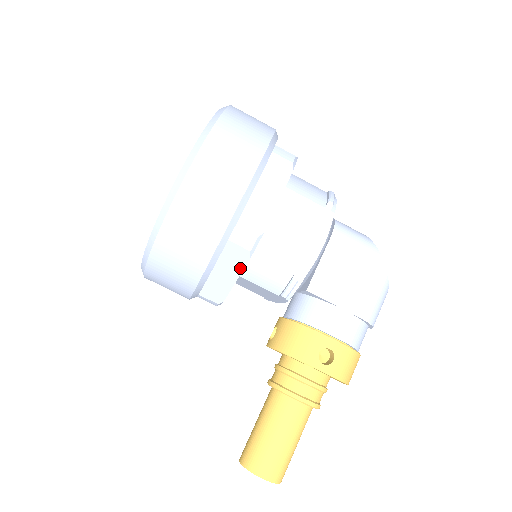
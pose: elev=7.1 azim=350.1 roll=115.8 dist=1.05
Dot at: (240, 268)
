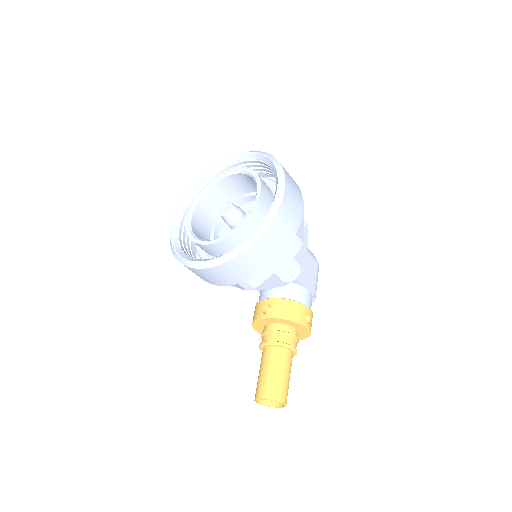
Dot at: (285, 261)
